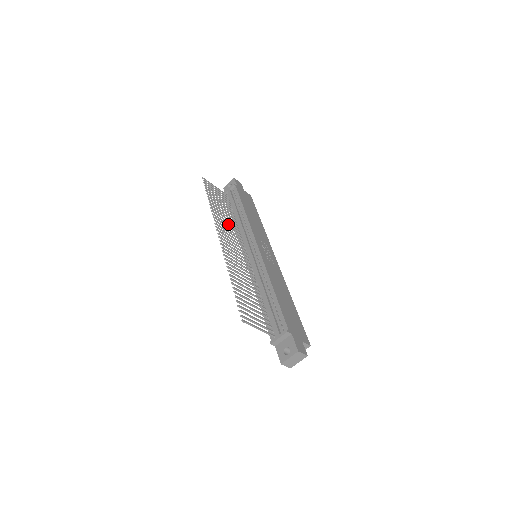
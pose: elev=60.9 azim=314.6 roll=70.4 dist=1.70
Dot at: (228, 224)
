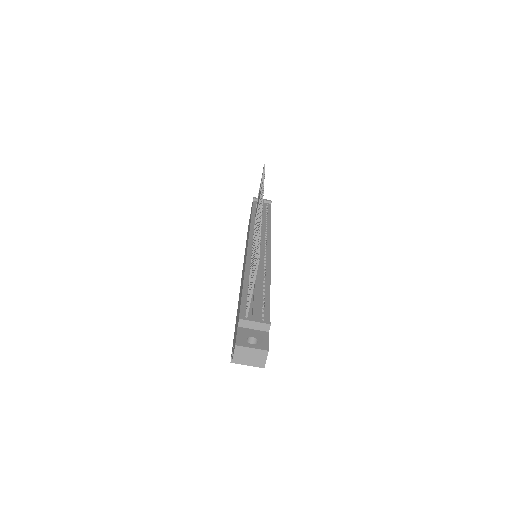
Dot at: occluded
